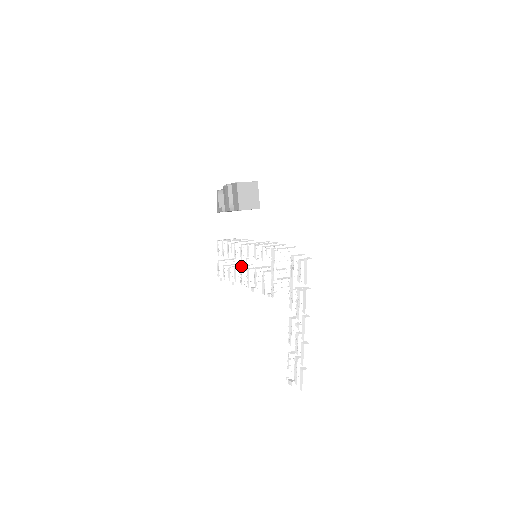
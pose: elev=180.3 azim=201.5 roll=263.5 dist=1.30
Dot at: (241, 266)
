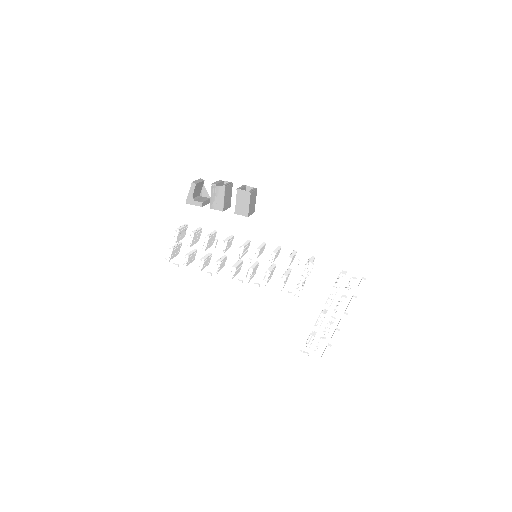
Dot at: (222, 259)
